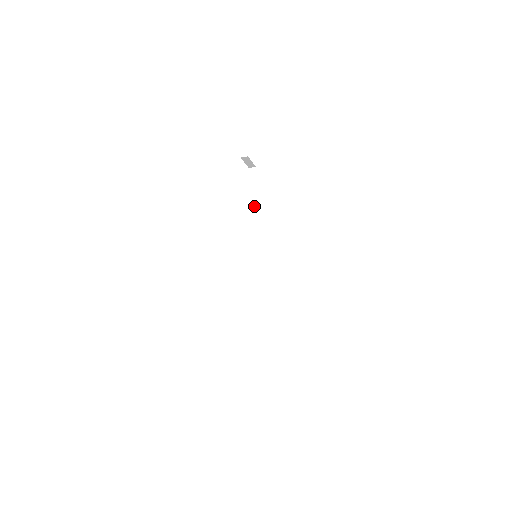
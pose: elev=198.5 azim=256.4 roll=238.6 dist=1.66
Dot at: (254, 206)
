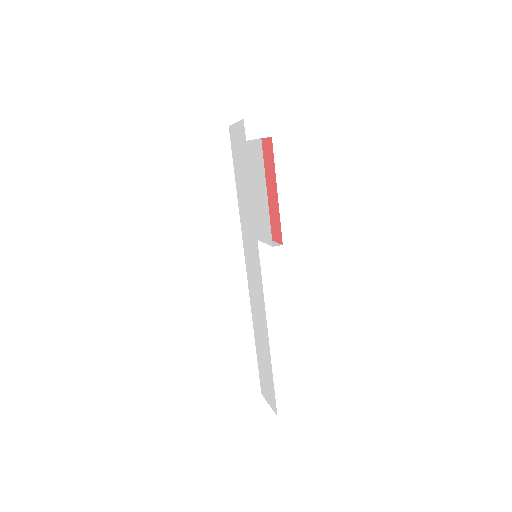
Dot at: occluded
